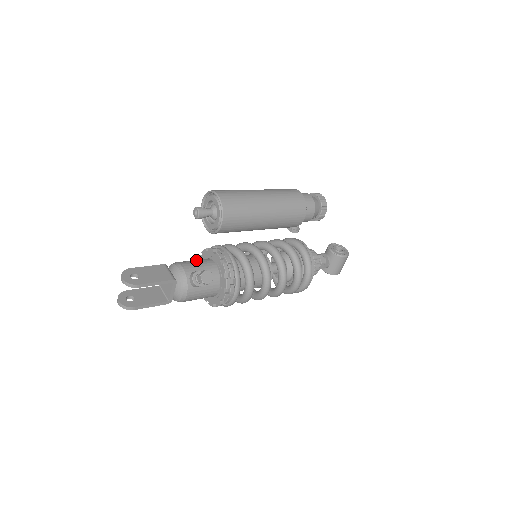
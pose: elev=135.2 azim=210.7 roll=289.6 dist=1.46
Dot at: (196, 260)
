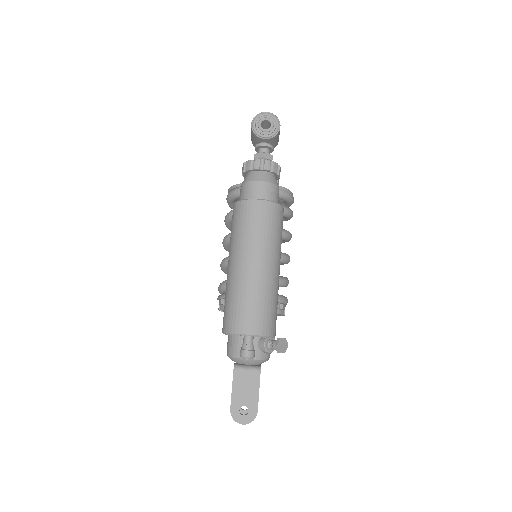
Dot at: occluded
